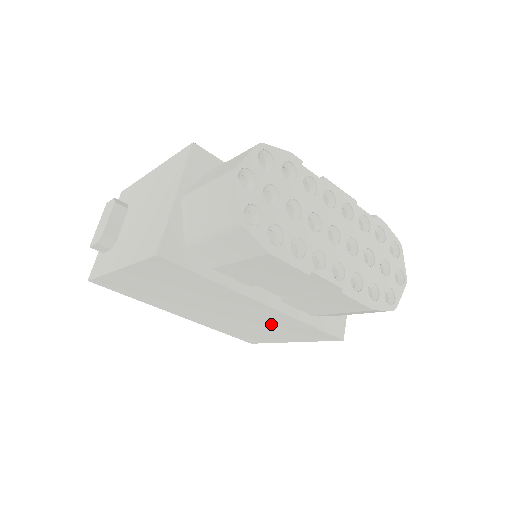
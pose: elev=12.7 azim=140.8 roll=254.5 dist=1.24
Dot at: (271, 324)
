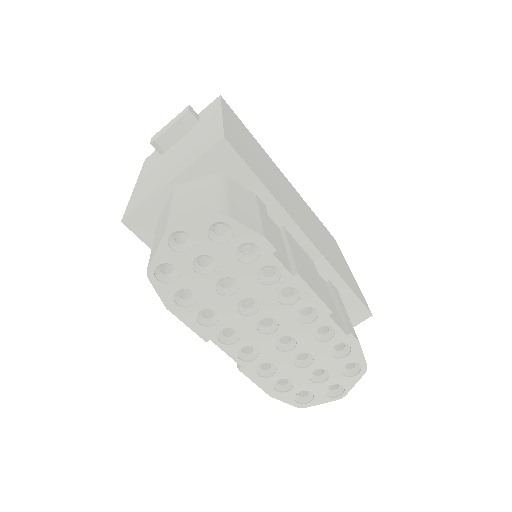
Dot at: occluded
